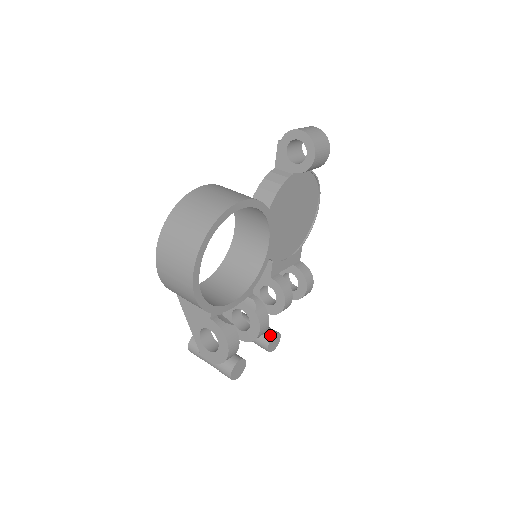
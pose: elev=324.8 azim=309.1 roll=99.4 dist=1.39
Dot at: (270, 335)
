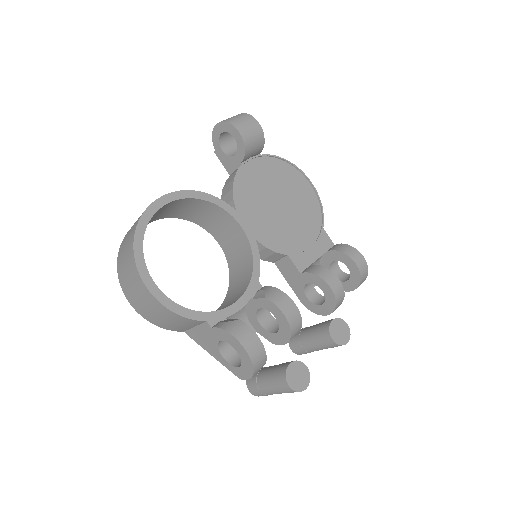
Dot at: (327, 325)
